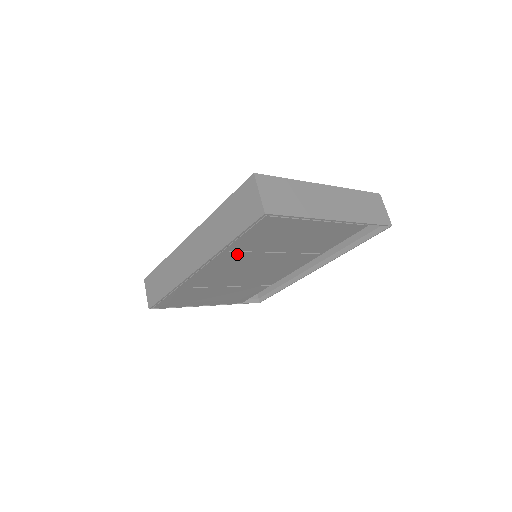
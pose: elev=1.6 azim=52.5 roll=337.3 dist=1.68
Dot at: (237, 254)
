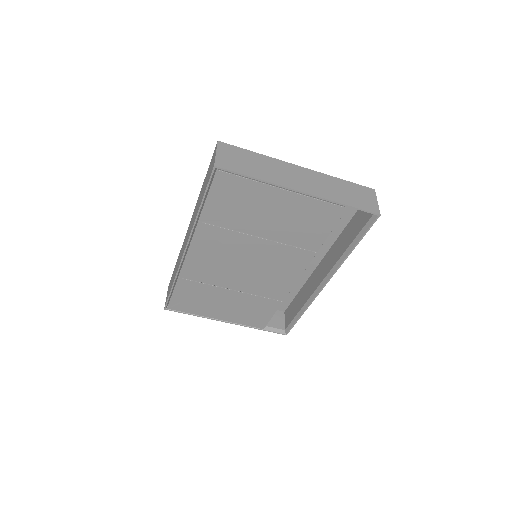
Dot at: (216, 230)
